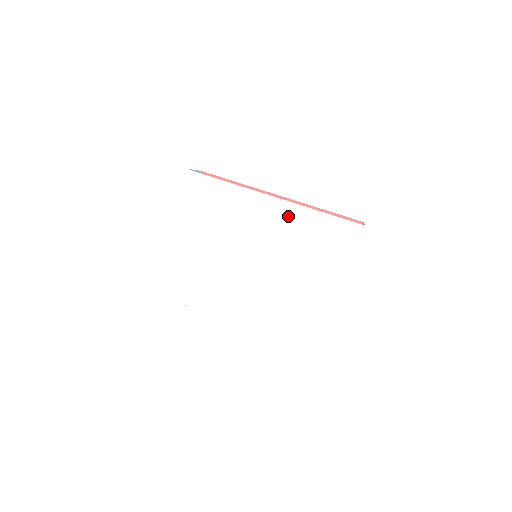
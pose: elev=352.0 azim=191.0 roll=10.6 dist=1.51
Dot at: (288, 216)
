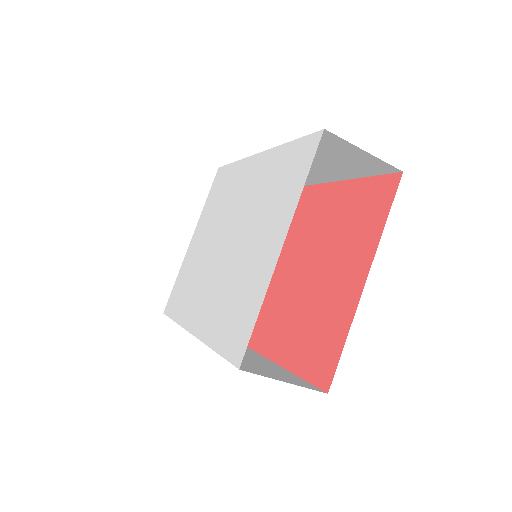
Dot at: (261, 169)
